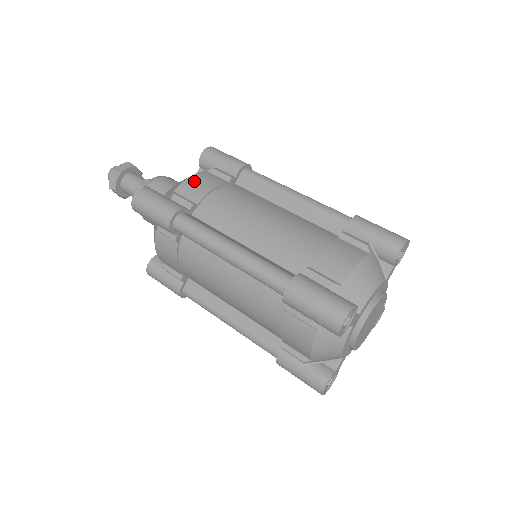
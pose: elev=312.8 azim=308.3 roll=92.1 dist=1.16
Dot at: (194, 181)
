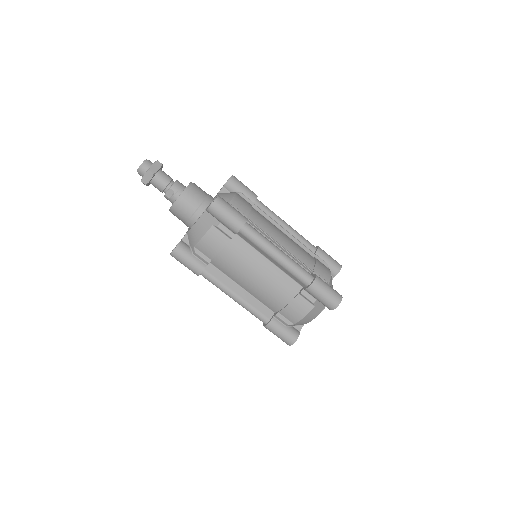
Dot at: (206, 243)
